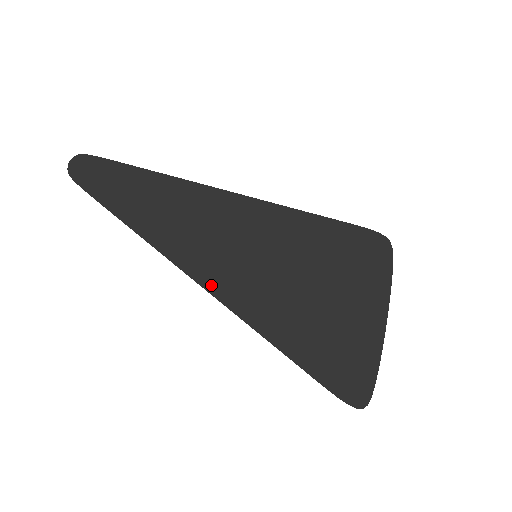
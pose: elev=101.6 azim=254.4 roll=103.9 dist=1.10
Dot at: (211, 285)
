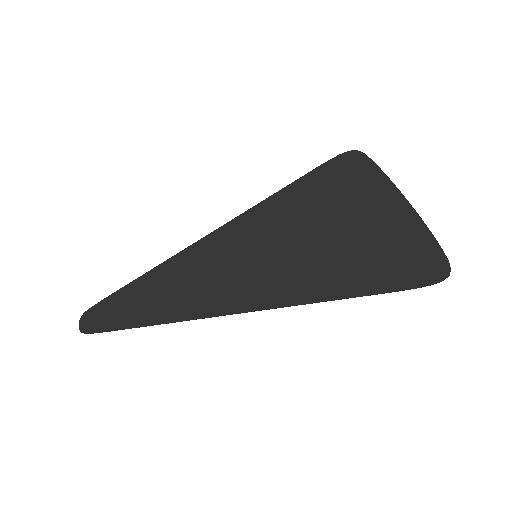
Dot at: (235, 307)
